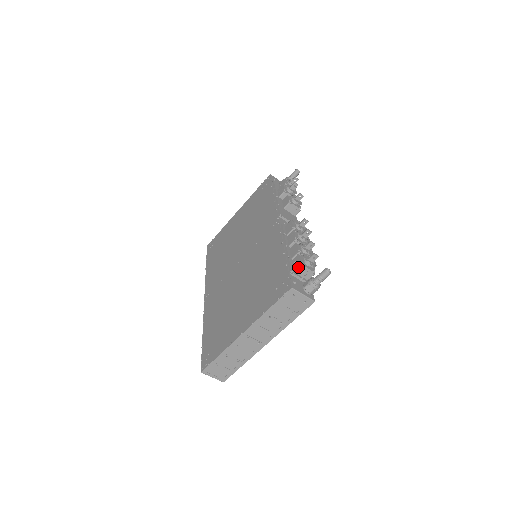
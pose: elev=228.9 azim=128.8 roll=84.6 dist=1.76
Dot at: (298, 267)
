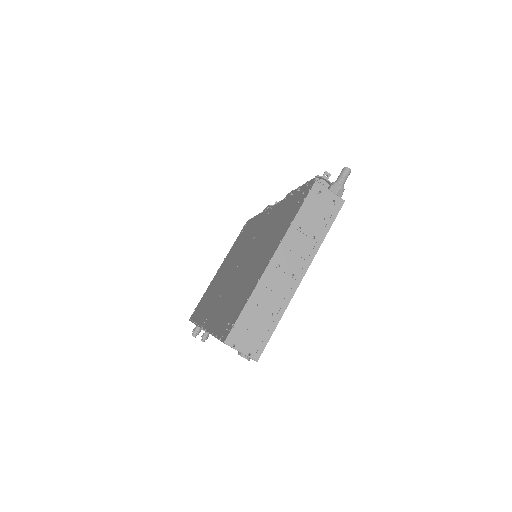
Dot at: occluded
